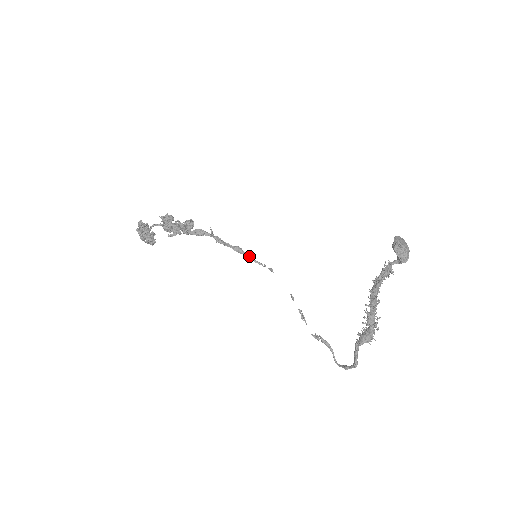
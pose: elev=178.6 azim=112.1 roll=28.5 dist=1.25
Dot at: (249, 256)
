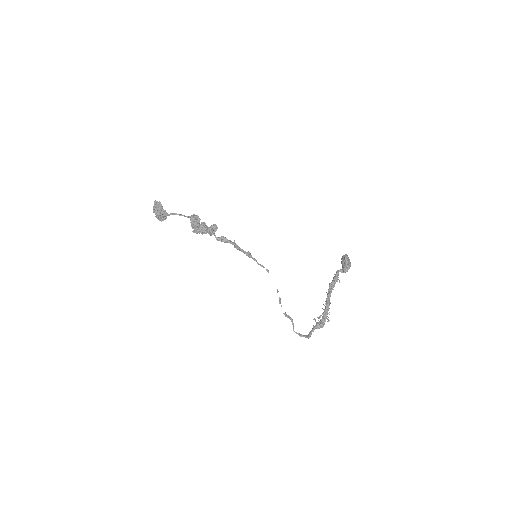
Dot at: (255, 260)
